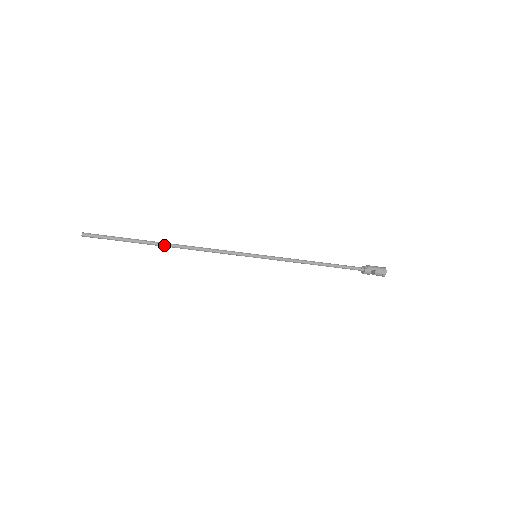
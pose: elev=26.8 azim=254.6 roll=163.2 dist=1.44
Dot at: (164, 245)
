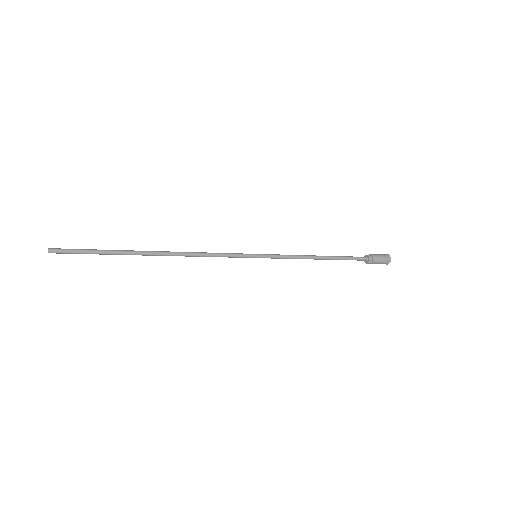
Dot at: (151, 255)
